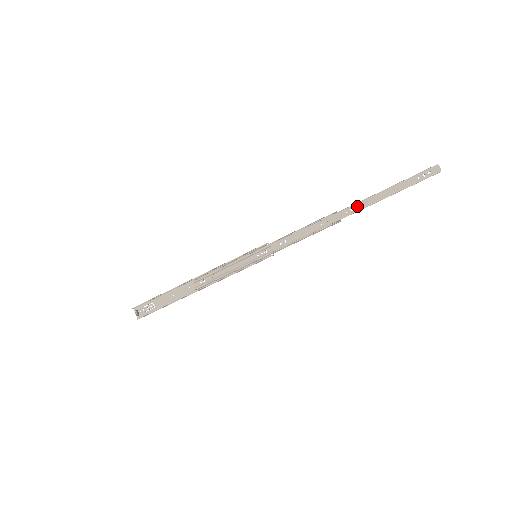
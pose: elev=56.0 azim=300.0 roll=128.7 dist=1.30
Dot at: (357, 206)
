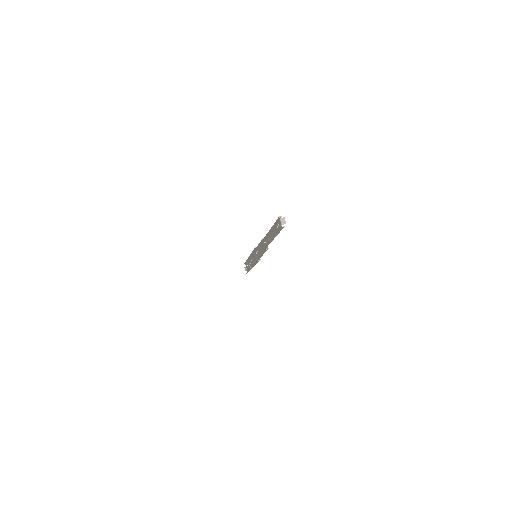
Dot at: (266, 239)
